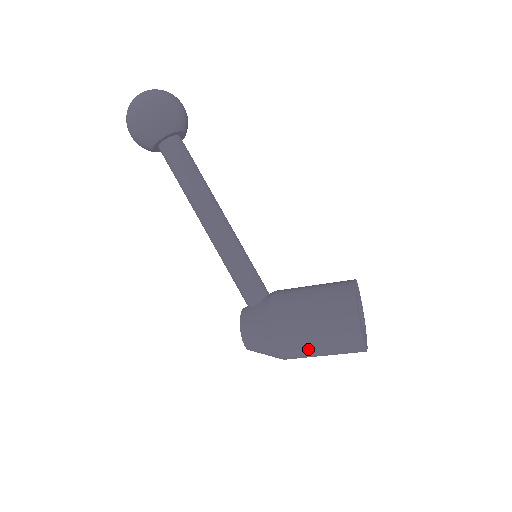
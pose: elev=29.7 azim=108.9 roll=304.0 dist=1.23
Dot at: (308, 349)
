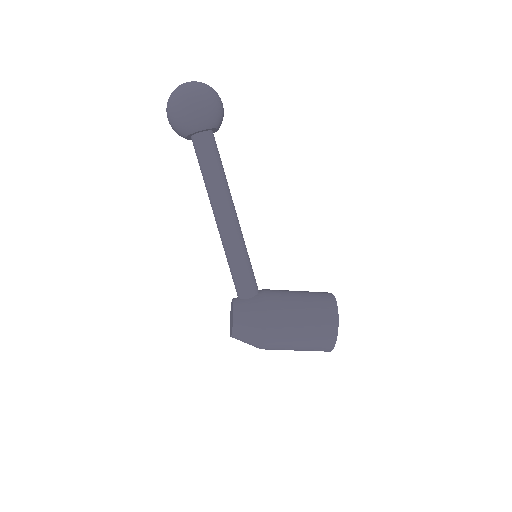
Dot at: (291, 343)
